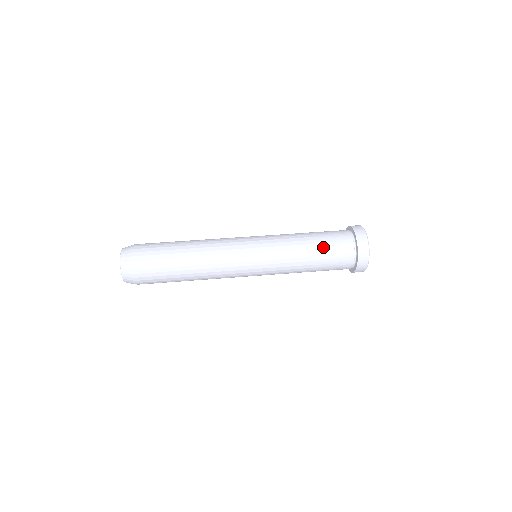
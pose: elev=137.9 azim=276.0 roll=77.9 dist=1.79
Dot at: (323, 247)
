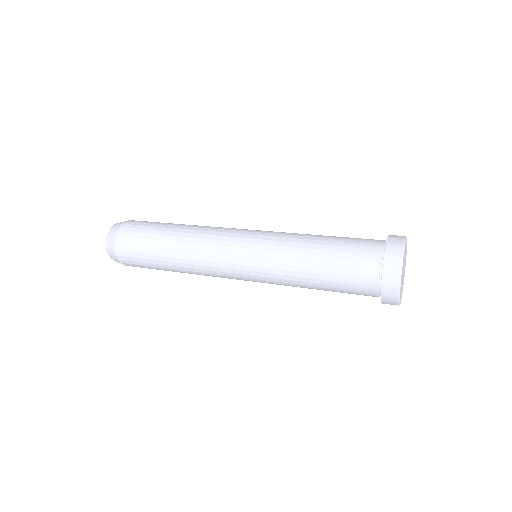
Dot at: occluded
